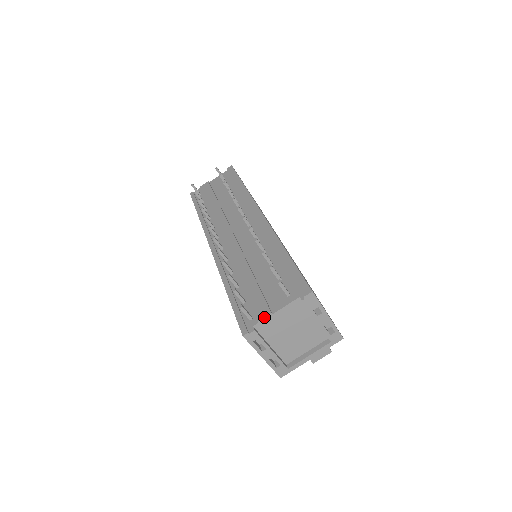
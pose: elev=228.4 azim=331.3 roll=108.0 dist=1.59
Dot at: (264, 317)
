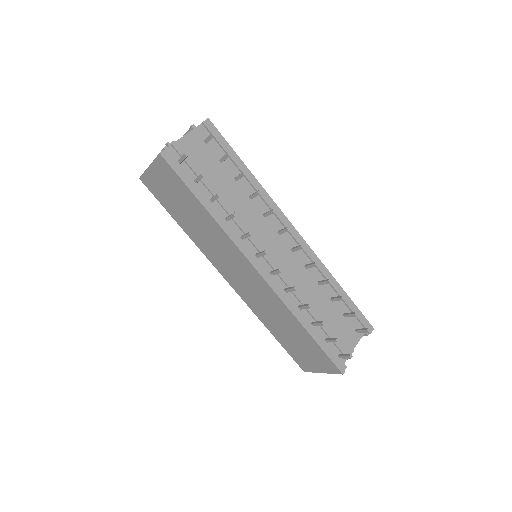
Dot at: occluded
